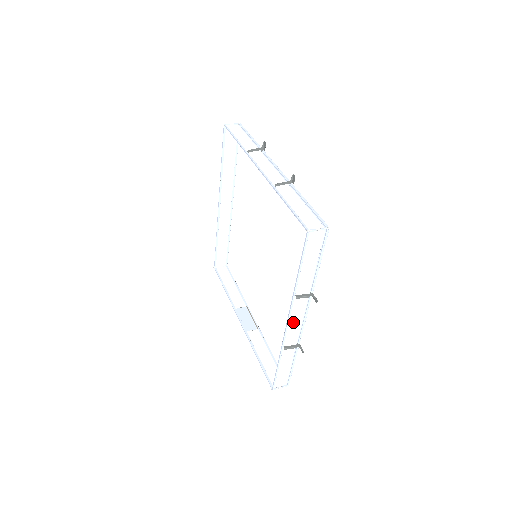
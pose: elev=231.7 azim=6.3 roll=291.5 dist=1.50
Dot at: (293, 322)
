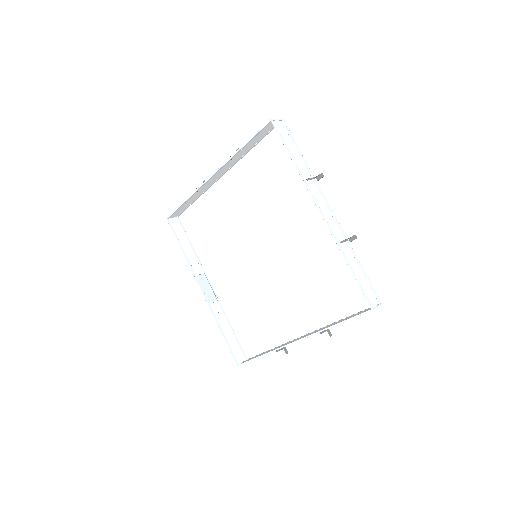
Dot at: (297, 339)
